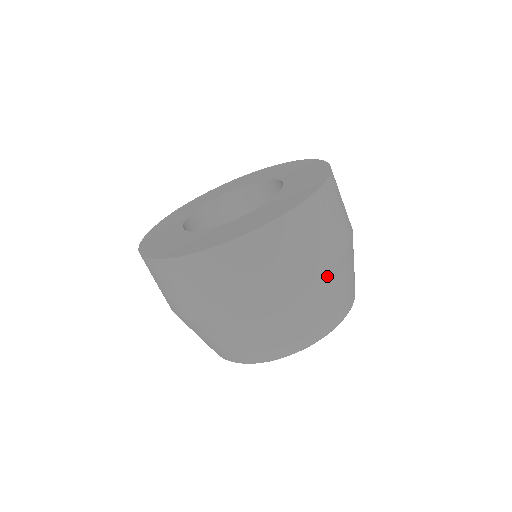
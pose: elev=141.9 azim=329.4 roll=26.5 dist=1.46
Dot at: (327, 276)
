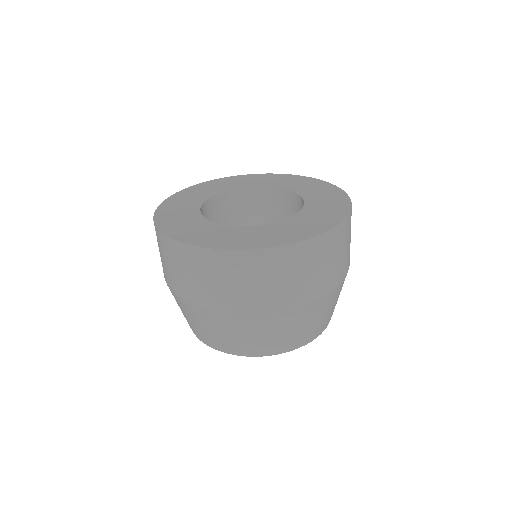
Dot at: (314, 303)
